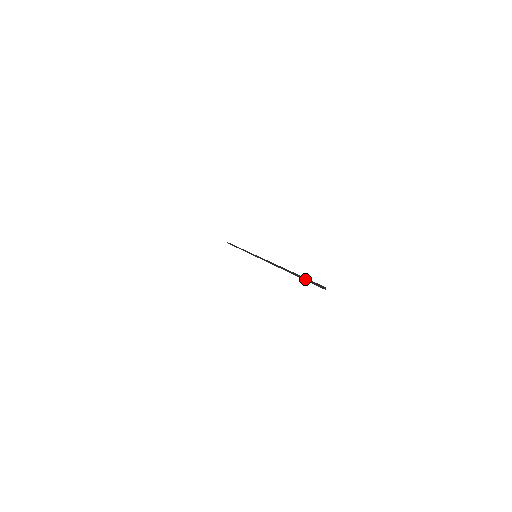
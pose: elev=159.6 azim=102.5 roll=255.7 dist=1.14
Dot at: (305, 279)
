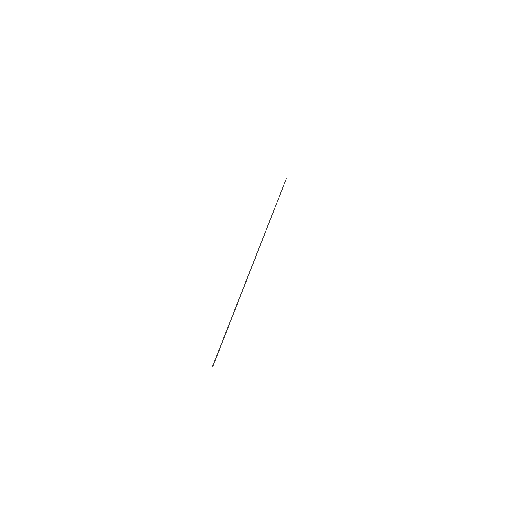
Dot at: occluded
